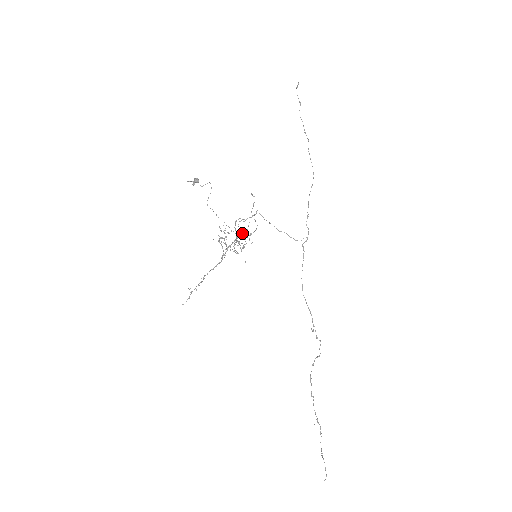
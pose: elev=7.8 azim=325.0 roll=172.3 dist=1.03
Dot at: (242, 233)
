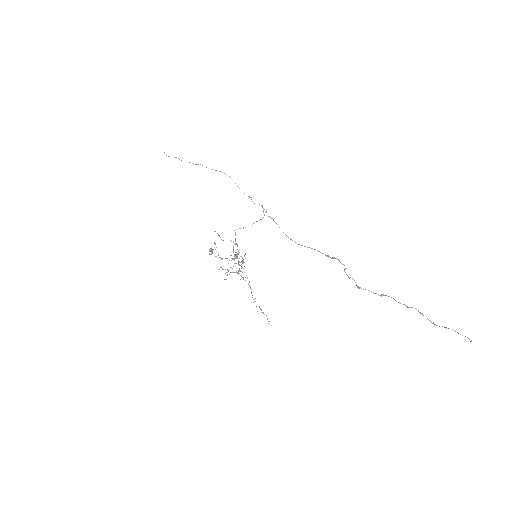
Dot at: occluded
